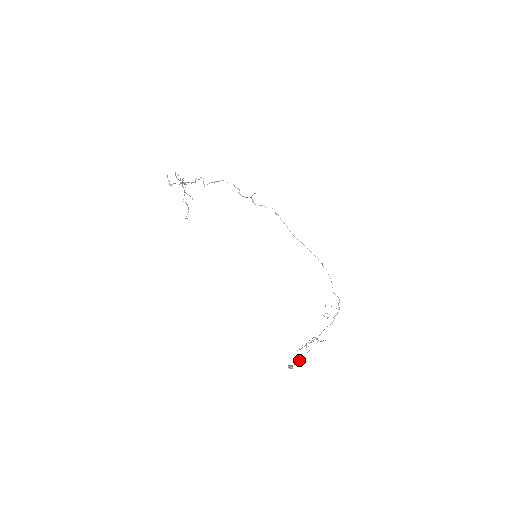
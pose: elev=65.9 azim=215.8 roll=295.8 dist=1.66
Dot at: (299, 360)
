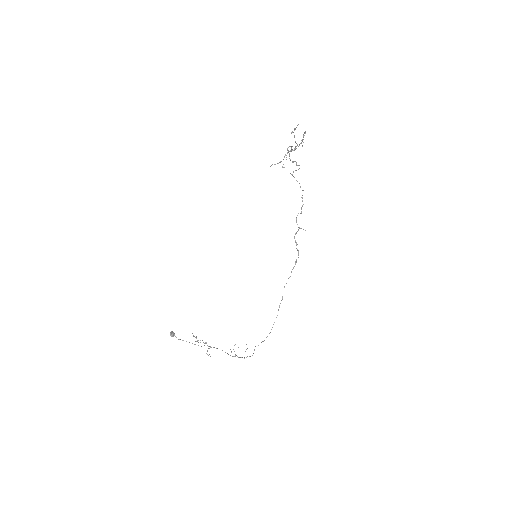
Dot at: occluded
